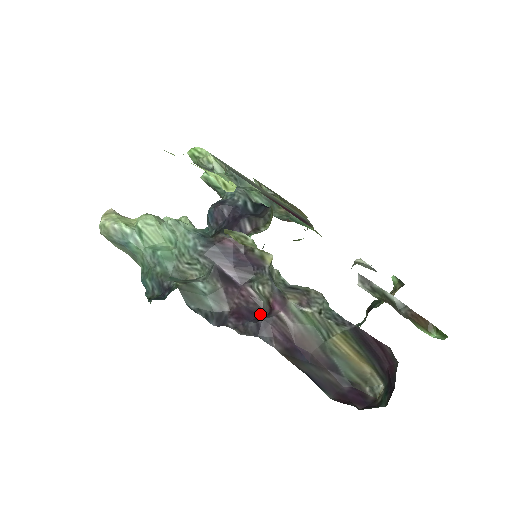
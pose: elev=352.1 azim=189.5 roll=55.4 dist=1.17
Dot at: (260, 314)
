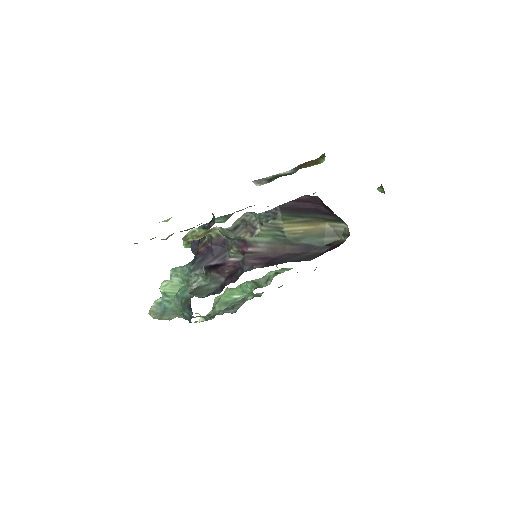
Dot at: occluded
